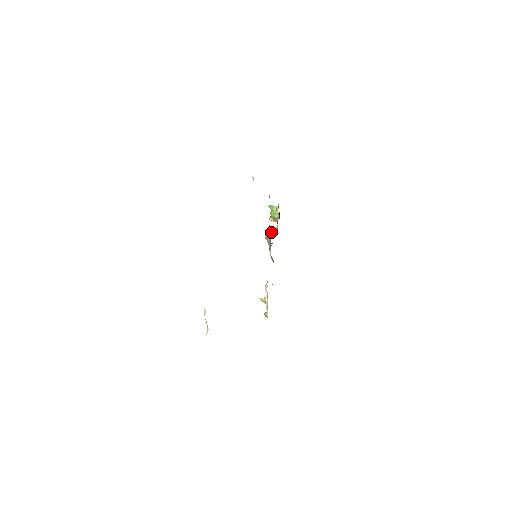
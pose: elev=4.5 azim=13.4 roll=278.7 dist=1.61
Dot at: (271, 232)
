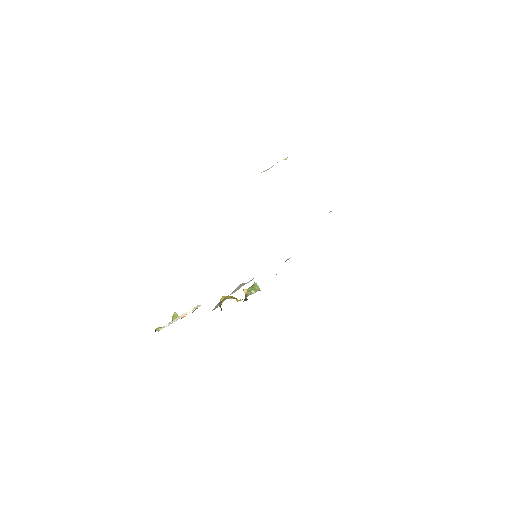
Dot at: (233, 297)
